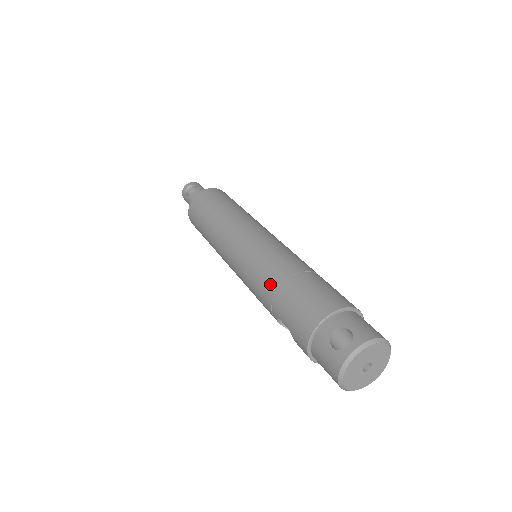
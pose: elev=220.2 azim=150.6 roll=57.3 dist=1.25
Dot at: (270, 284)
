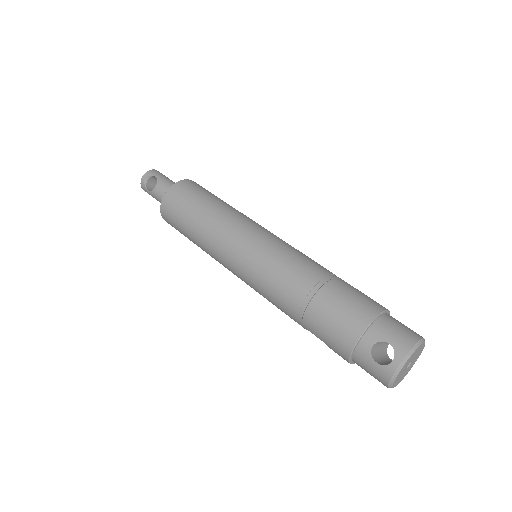
Dot at: (290, 301)
